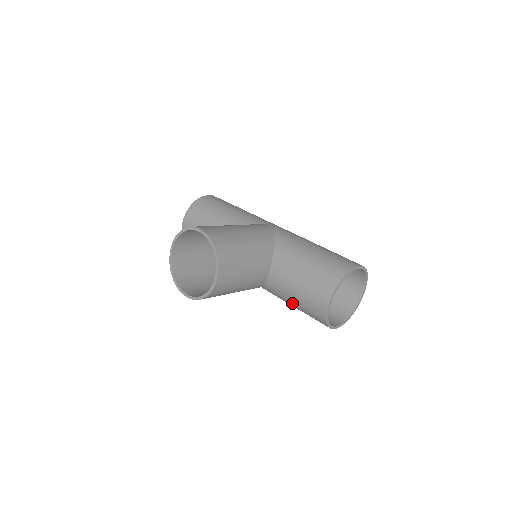
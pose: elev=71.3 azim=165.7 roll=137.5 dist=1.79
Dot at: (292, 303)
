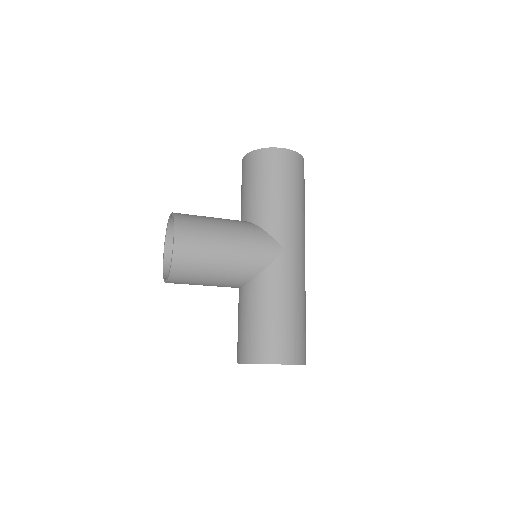
Dot at: occluded
